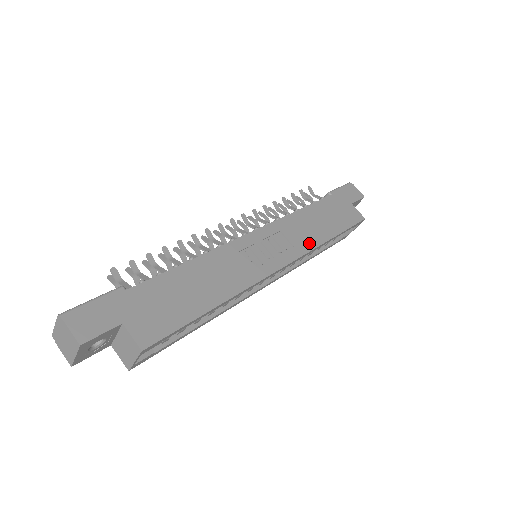
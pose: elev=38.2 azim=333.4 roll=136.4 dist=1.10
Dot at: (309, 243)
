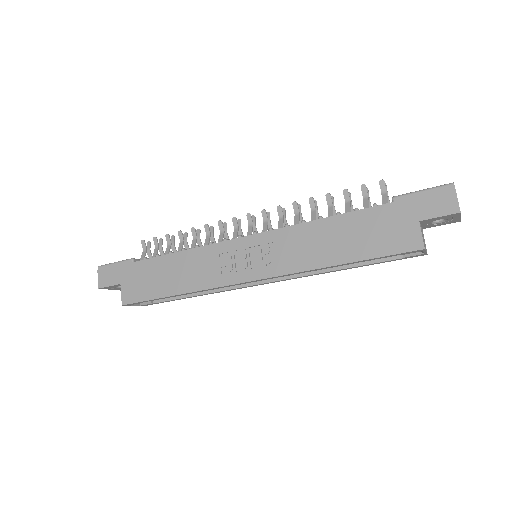
Dot at: (301, 263)
